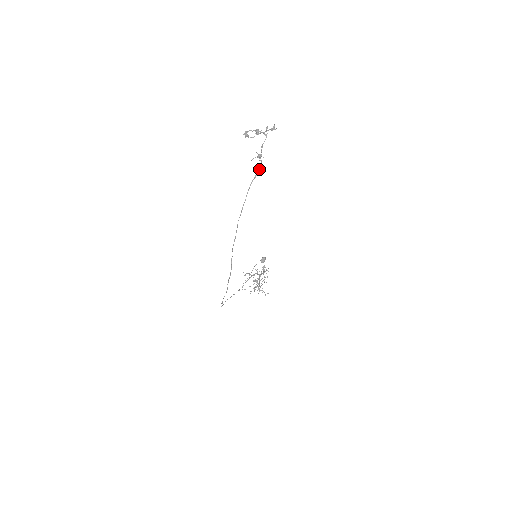
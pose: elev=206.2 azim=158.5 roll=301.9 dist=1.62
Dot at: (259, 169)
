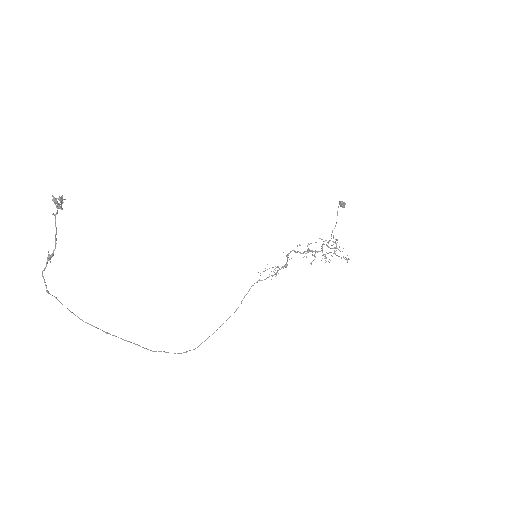
Dot at: (45, 284)
